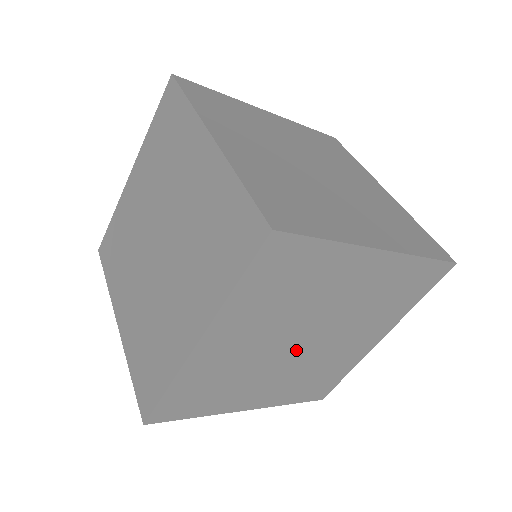
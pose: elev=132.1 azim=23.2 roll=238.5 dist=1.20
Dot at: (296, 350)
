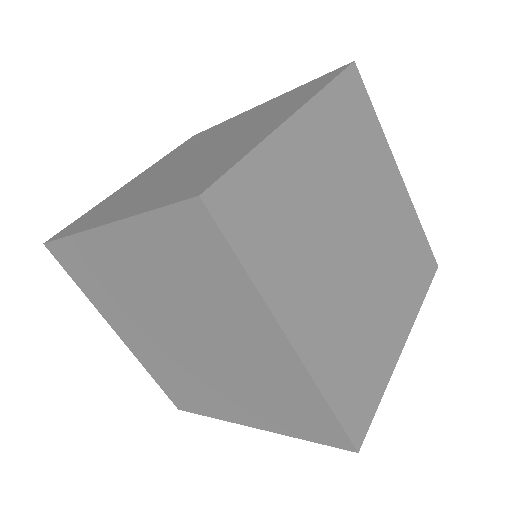
Dot at: (349, 250)
